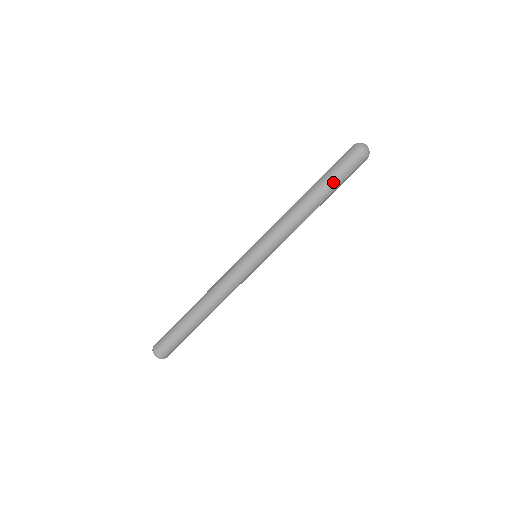
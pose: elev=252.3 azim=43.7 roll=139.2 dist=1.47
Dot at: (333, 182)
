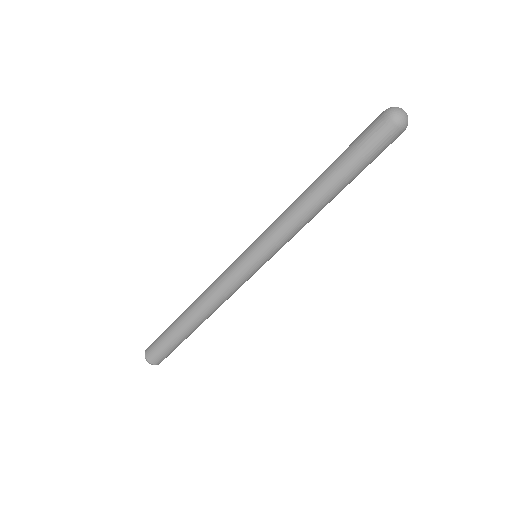
Dot at: (359, 169)
